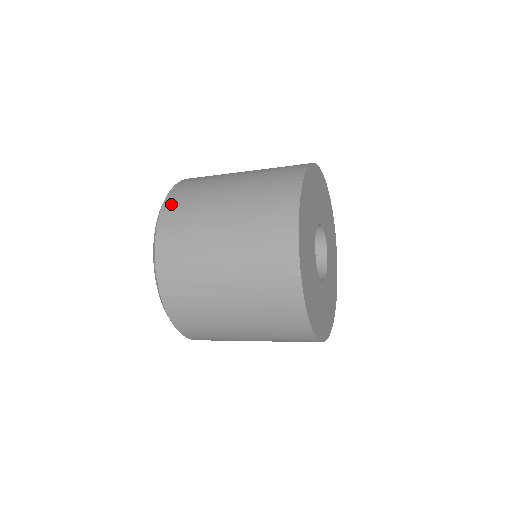
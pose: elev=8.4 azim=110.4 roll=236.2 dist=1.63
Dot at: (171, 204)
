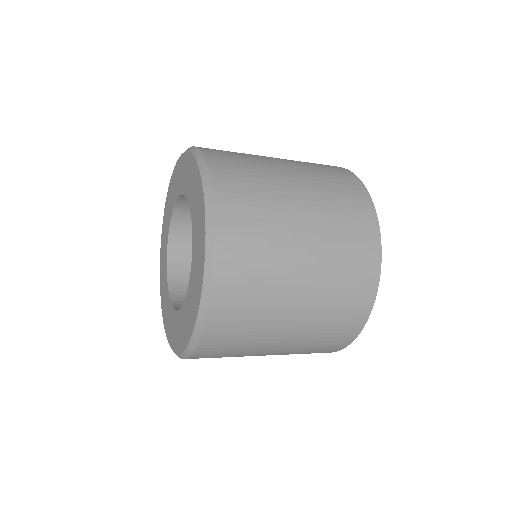
Dot at: (222, 176)
